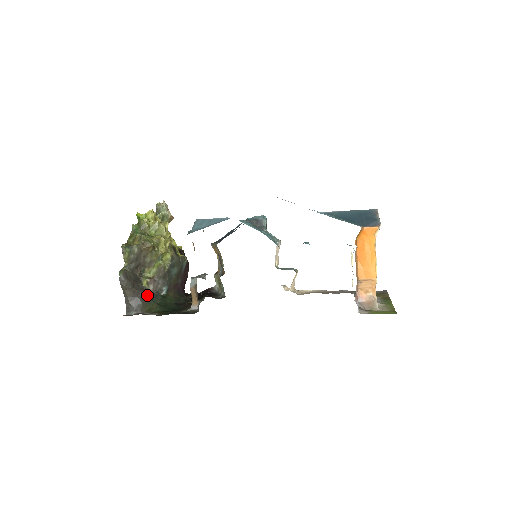
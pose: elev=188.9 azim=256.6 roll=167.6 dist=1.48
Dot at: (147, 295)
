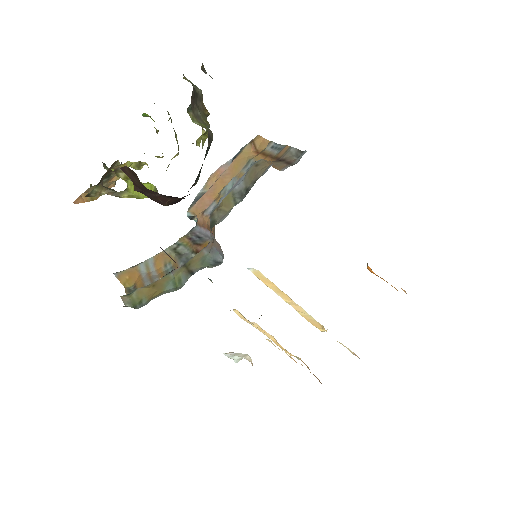
Dot at: occluded
